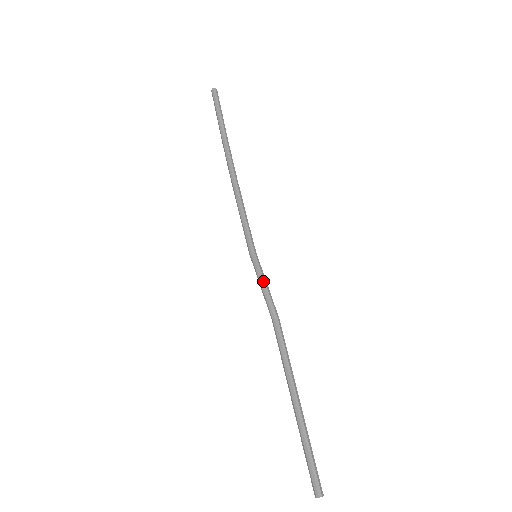
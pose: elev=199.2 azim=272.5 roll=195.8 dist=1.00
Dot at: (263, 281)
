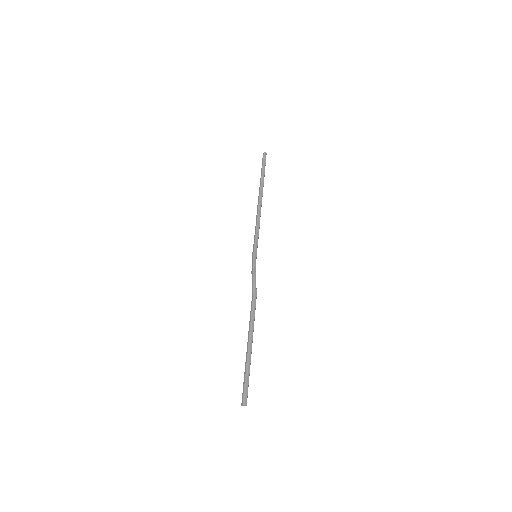
Dot at: (253, 270)
